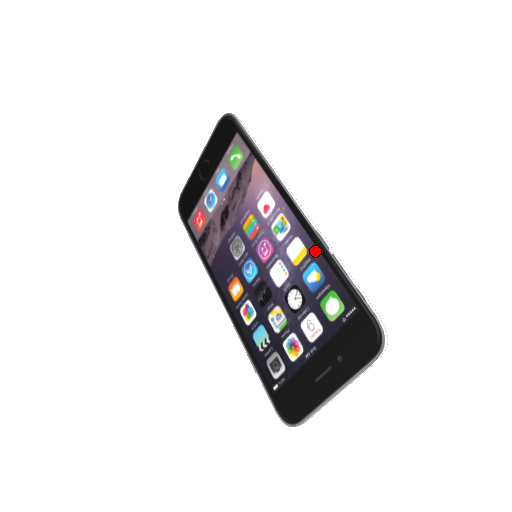
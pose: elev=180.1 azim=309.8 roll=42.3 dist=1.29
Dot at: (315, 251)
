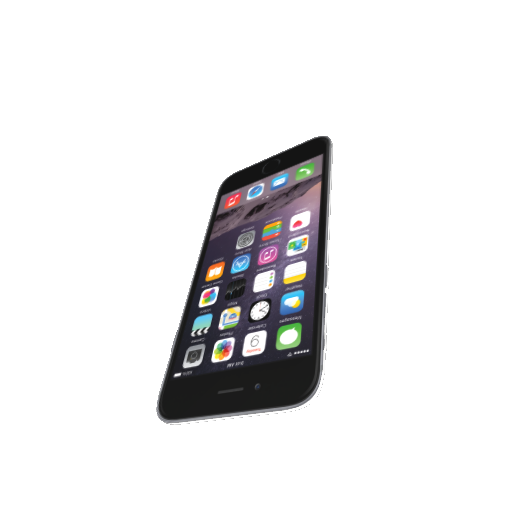
Dot at: (312, 282)
